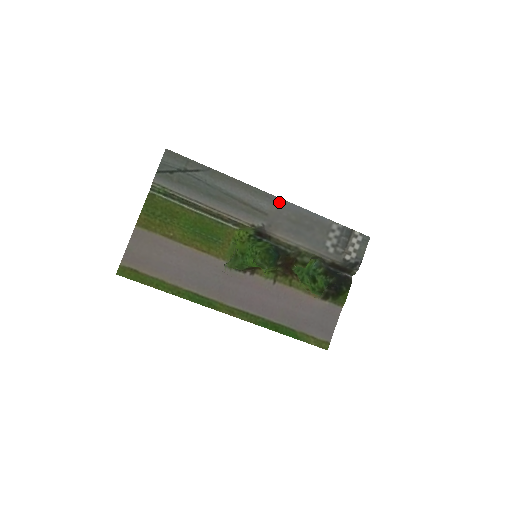
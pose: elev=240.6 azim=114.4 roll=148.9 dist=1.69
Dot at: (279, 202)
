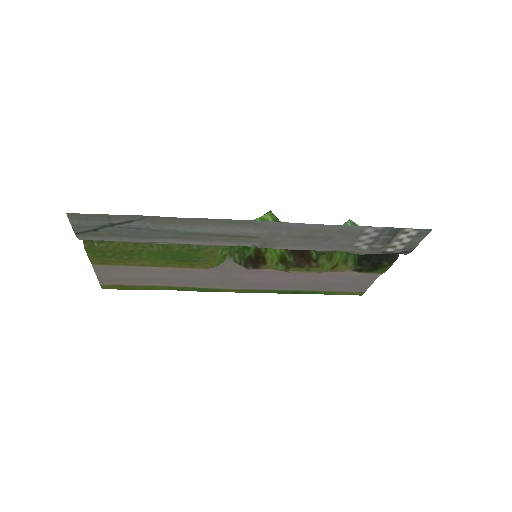
Dot at: (271, 225)
